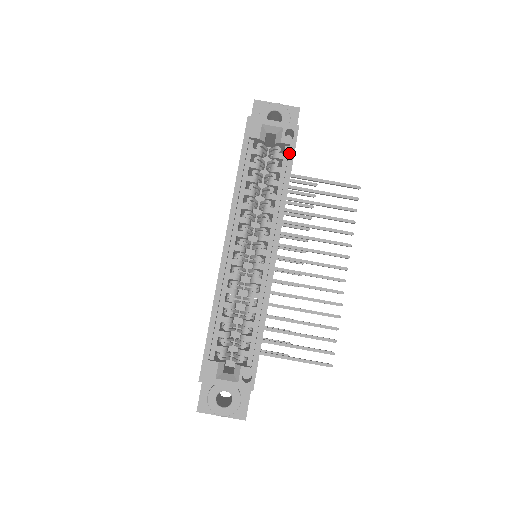
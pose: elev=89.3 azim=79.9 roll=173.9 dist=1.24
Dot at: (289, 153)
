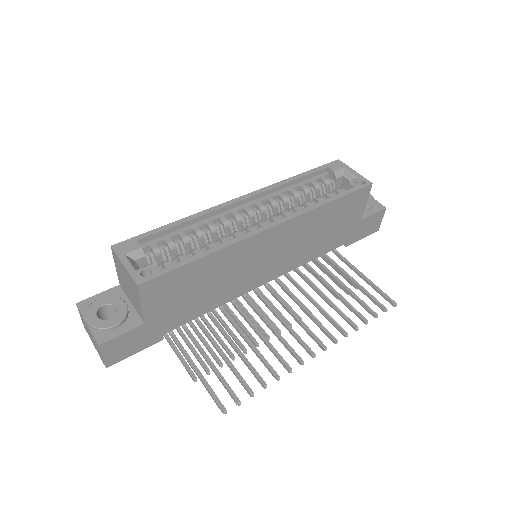
Dot at: (348, 190)
